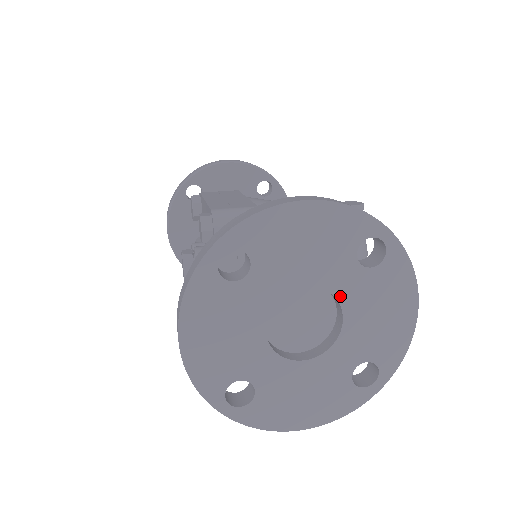
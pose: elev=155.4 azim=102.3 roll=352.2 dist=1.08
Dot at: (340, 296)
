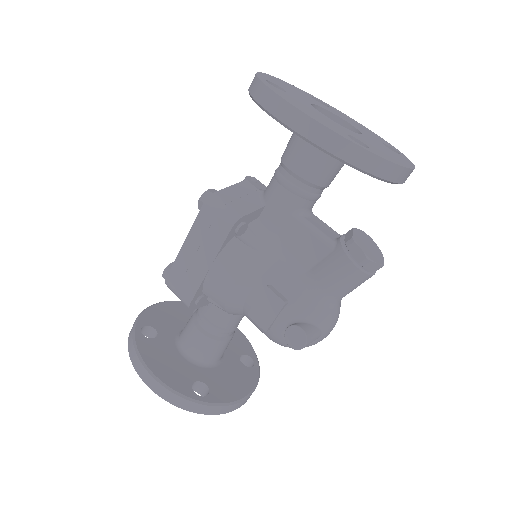
Dot at: occluded
